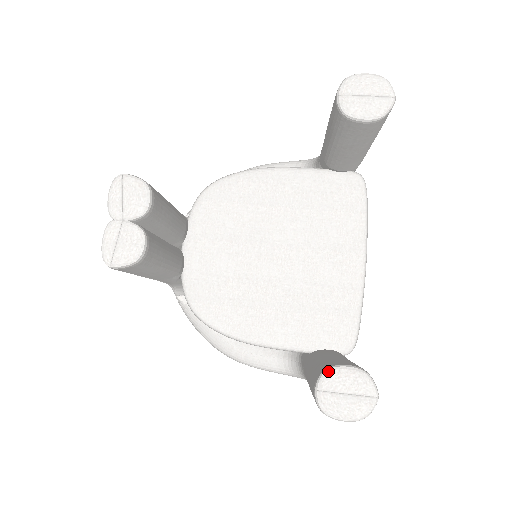
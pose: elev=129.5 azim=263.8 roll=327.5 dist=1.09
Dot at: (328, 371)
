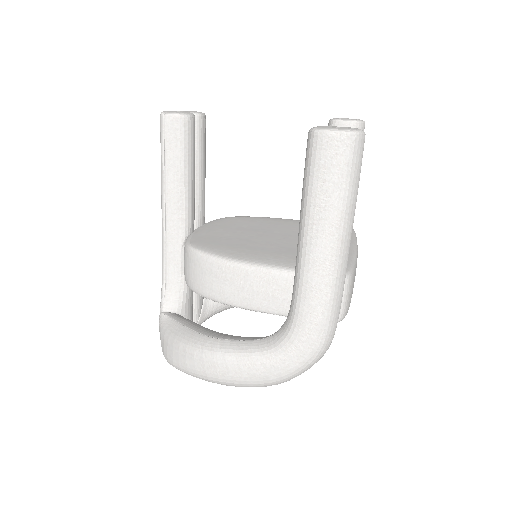
Dot at: occluded
